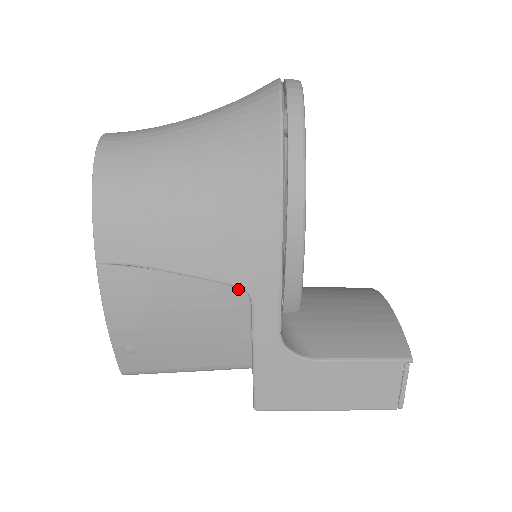
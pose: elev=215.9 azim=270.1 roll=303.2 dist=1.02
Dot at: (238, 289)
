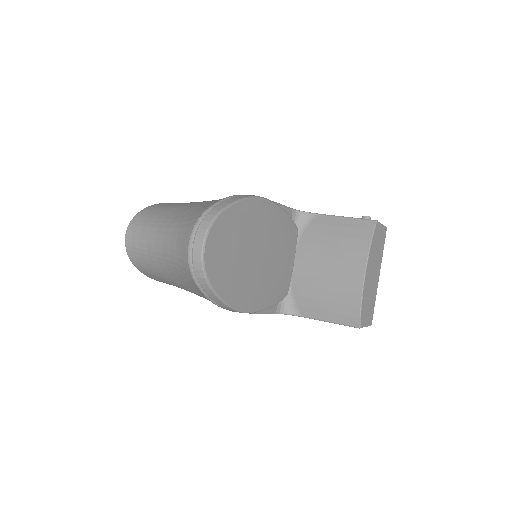
Dot at: occluded
